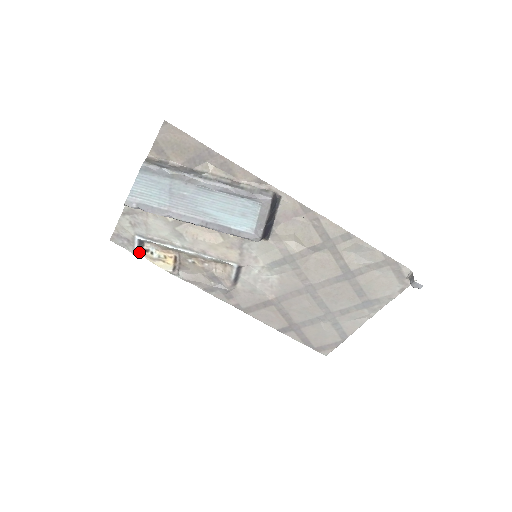
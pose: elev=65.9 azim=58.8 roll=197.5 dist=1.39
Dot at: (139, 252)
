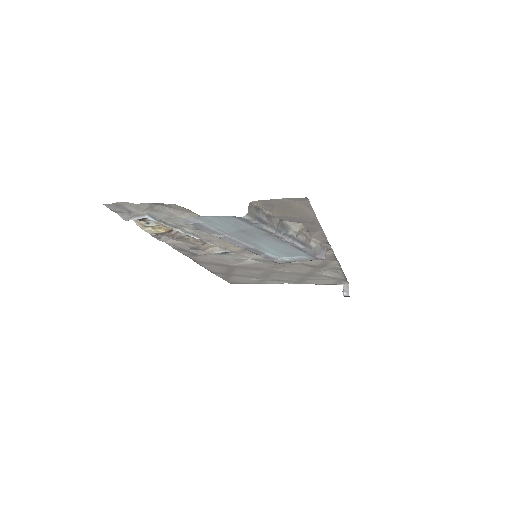
Dot at: (132, 219)
